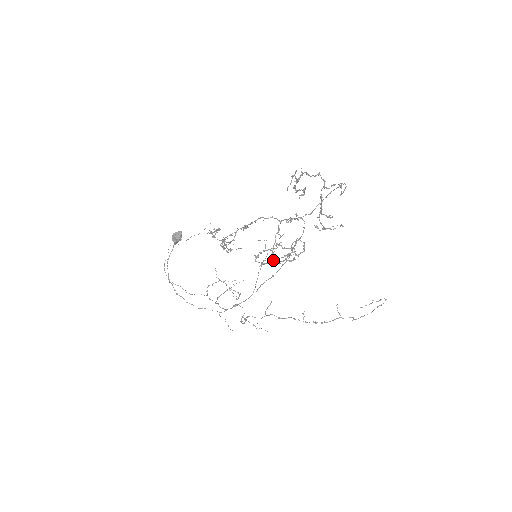
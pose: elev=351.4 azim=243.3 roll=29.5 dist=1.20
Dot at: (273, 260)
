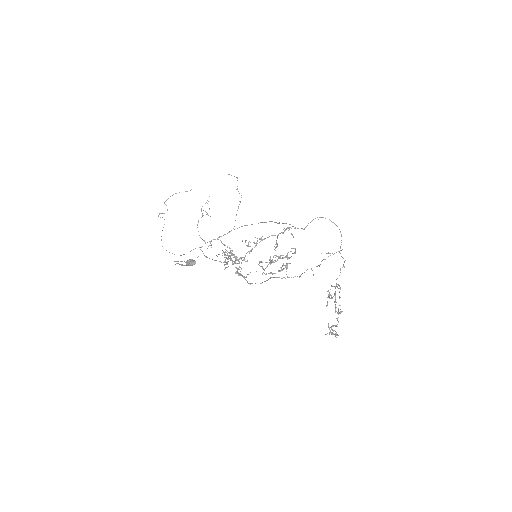
Dot at: (270, 258)
